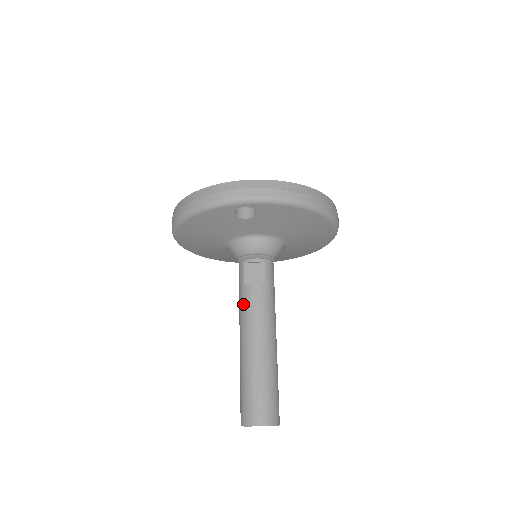
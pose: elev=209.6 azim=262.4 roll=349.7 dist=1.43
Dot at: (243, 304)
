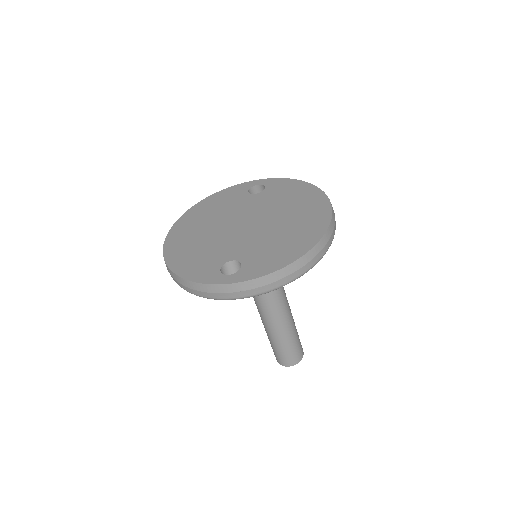
Dot at: (256, 302)
